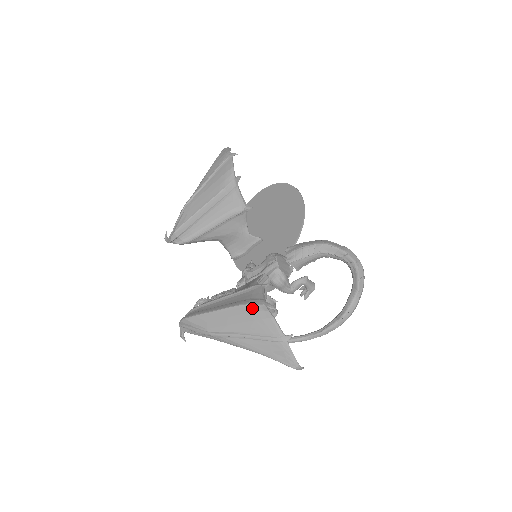
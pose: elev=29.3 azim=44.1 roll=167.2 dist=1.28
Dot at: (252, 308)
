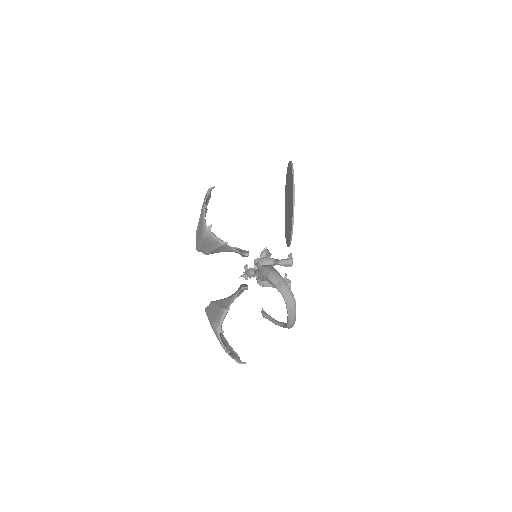
Dot at: (214, 329)
